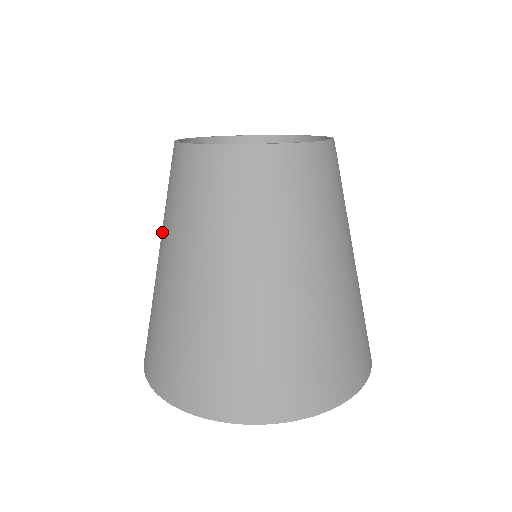
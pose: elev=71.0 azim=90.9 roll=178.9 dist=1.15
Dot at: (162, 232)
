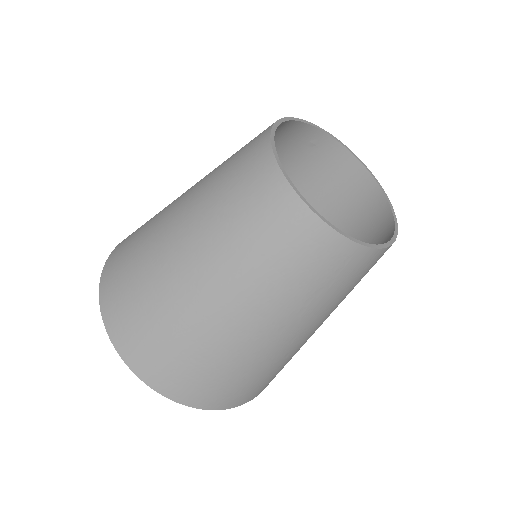
Dot at: (204, 177)
